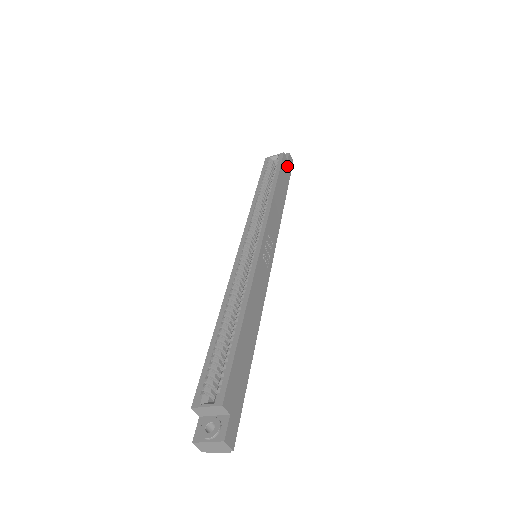
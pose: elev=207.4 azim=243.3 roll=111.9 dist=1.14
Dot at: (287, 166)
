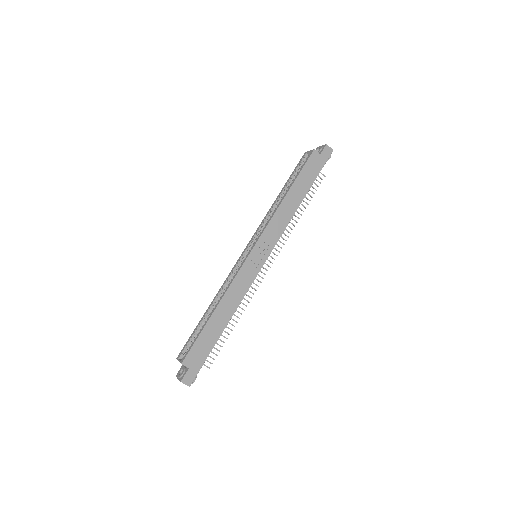
Dot at: (318, 161)
